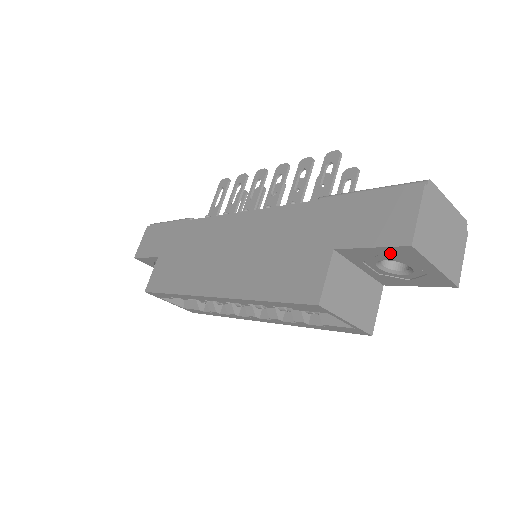
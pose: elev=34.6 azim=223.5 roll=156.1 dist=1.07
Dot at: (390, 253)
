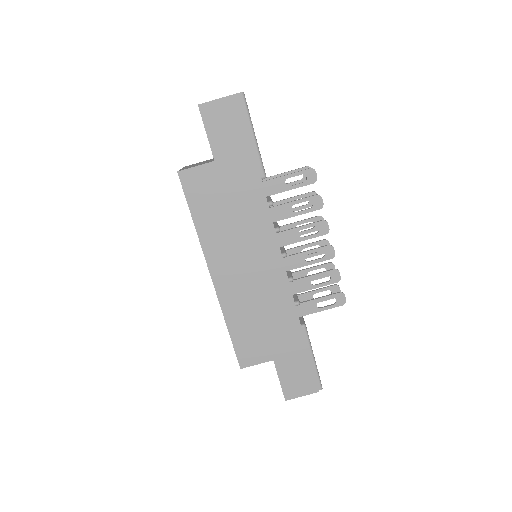
Dot at: occluded
